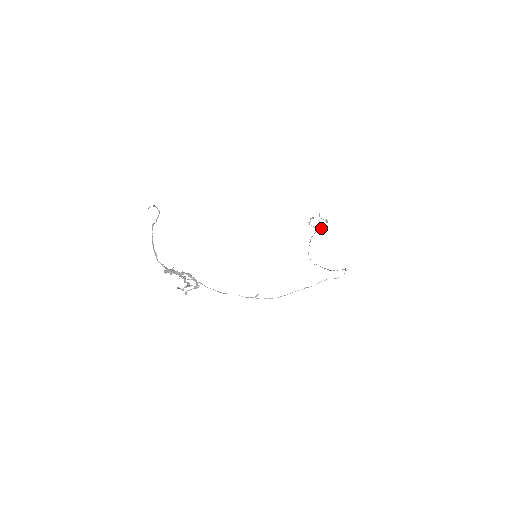
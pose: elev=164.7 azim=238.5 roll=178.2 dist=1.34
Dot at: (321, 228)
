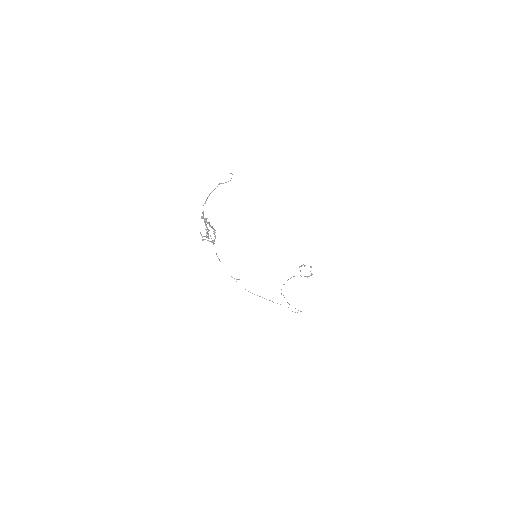
Dot at: (304, 276)
